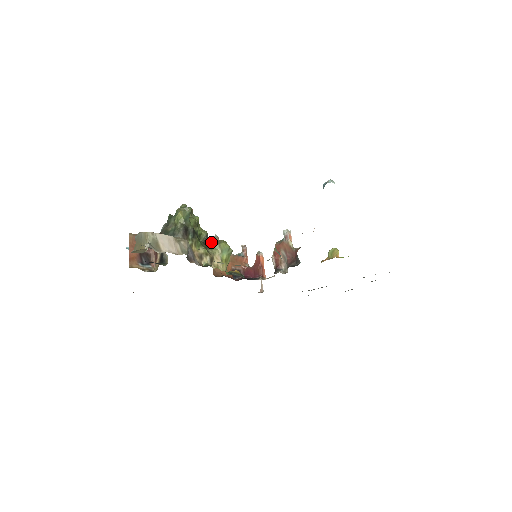
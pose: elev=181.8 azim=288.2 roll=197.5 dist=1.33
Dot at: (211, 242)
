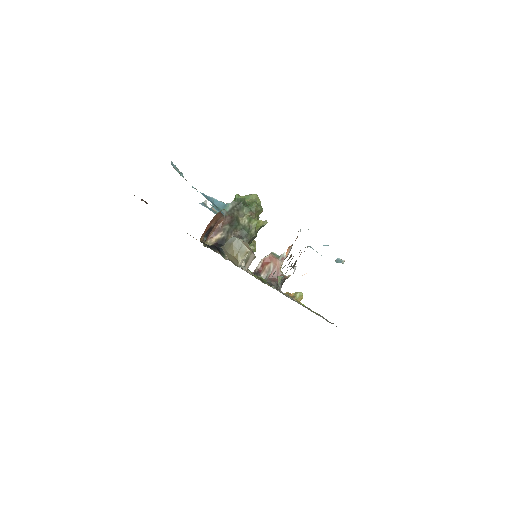
Dot at: occluded
